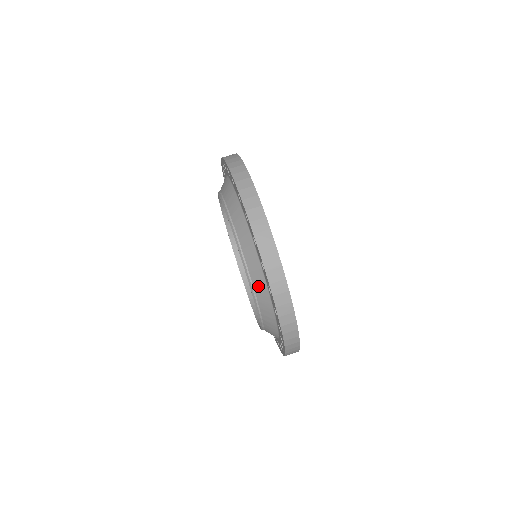
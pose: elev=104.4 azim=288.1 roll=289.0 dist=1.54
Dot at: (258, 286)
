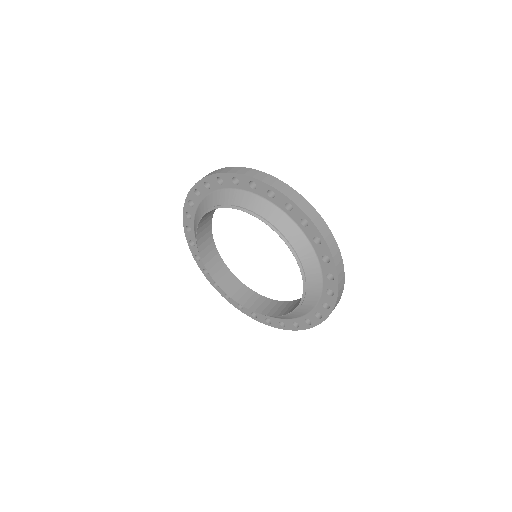
Dot at: (235, 200)
